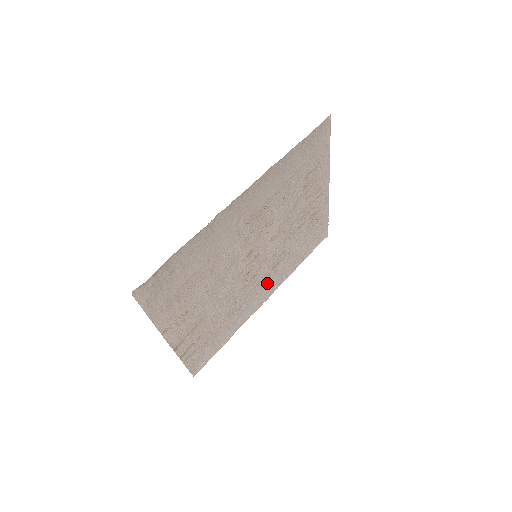
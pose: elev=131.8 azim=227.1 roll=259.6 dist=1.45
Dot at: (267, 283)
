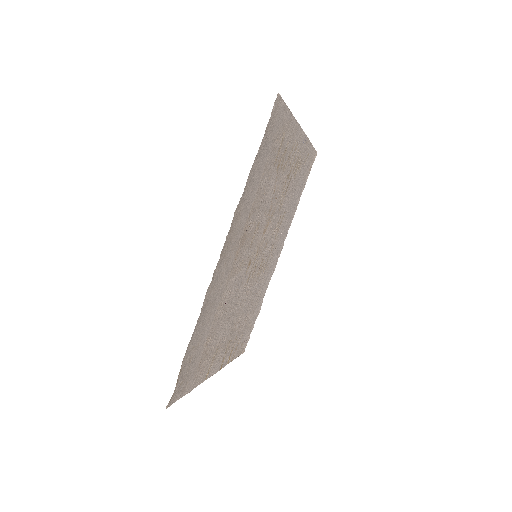
Dot at: (275, 248)
